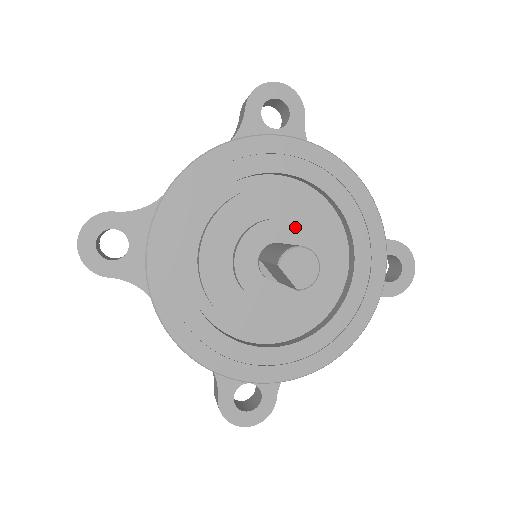
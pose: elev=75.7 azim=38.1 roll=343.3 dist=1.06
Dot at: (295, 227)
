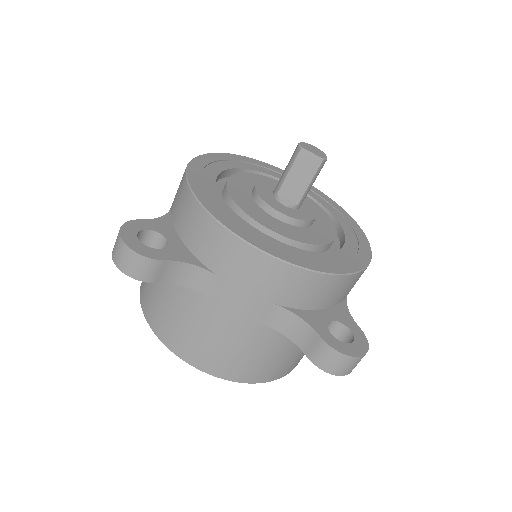
Dot at: occluded
